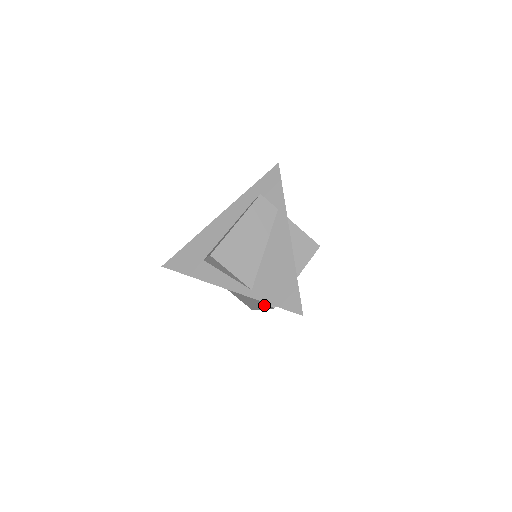
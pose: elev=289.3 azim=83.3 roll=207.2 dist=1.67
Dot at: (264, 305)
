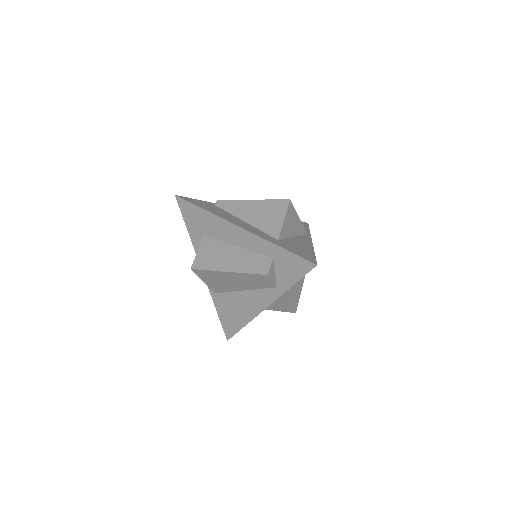
Dot at: occluded
